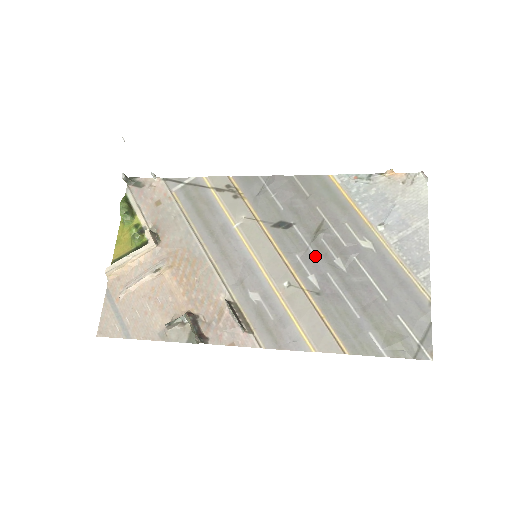
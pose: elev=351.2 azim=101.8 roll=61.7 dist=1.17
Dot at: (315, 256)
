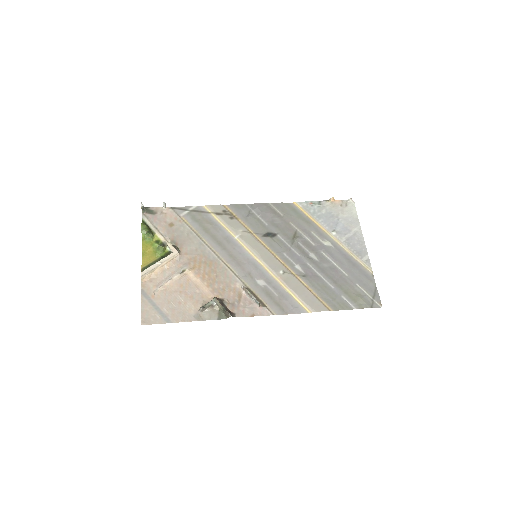
Dot at: (296, 253)
